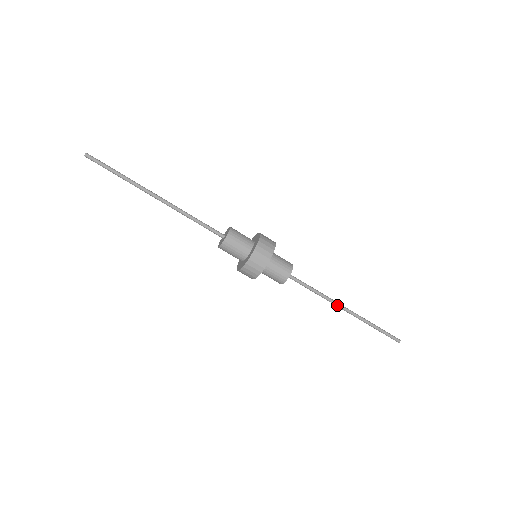
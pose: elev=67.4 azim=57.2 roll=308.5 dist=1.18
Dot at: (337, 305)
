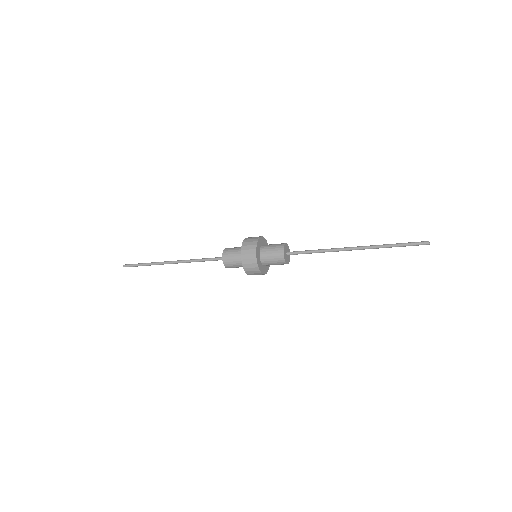
Dot at: occluded
